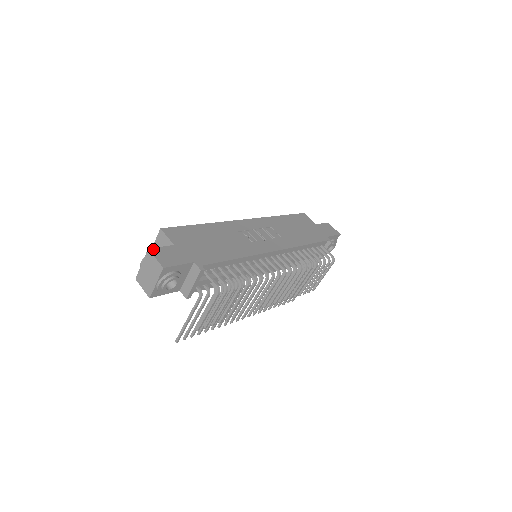
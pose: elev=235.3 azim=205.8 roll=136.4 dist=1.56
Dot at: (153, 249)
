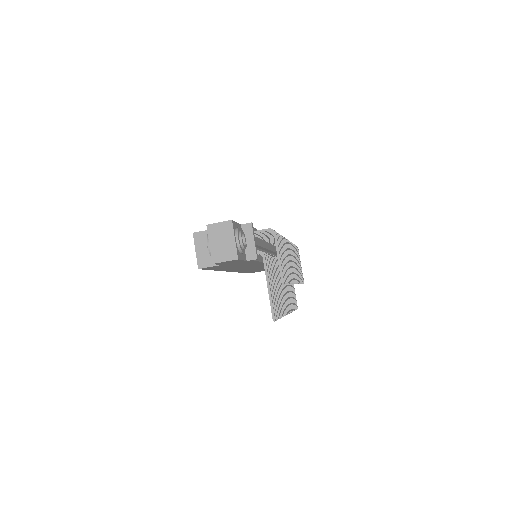
Dot at: (209, 225)
